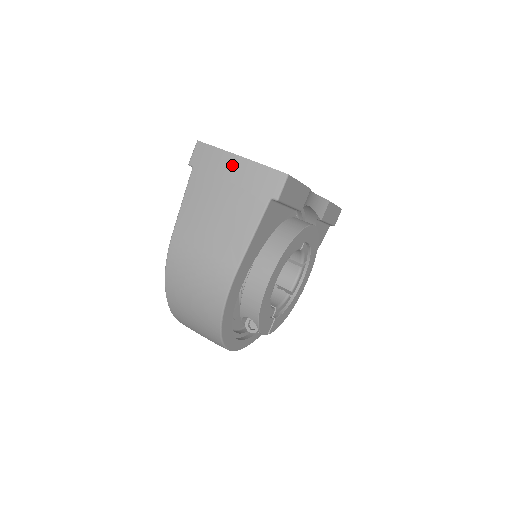
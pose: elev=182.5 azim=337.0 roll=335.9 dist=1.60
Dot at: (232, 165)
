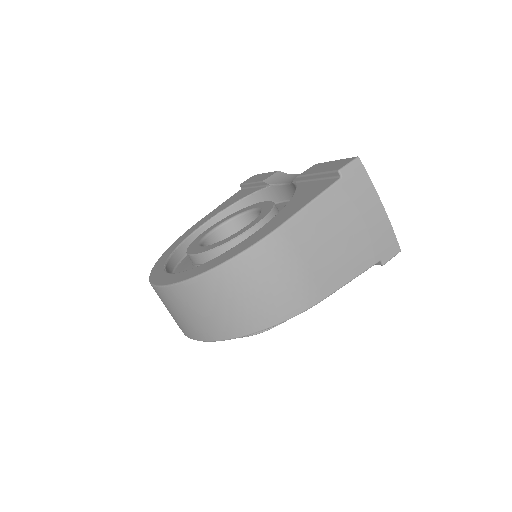
Dot at: (374, 209)
